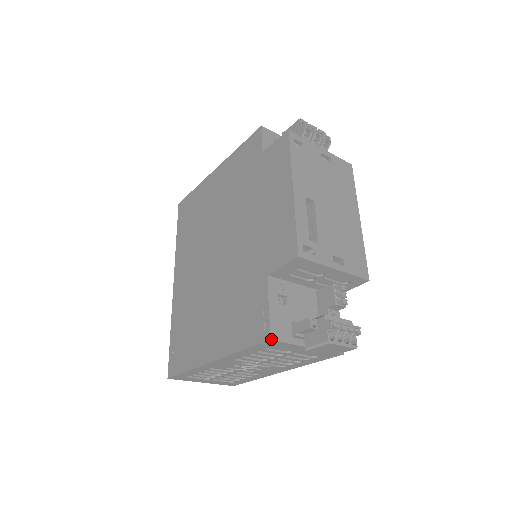
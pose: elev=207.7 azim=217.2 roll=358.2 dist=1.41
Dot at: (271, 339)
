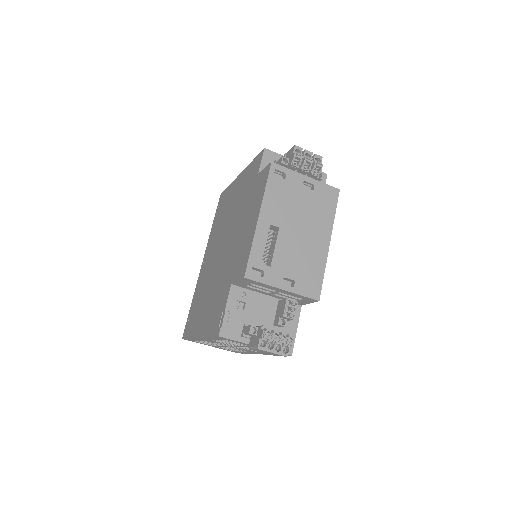
Dot at: (220, 336)
